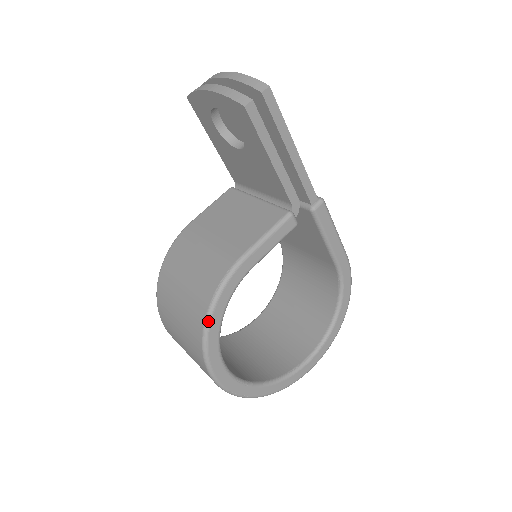
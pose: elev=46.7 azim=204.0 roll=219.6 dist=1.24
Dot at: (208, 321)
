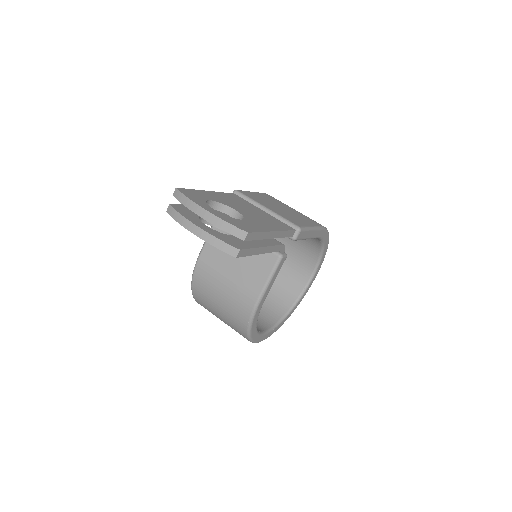
Dot at: (249, 334)
